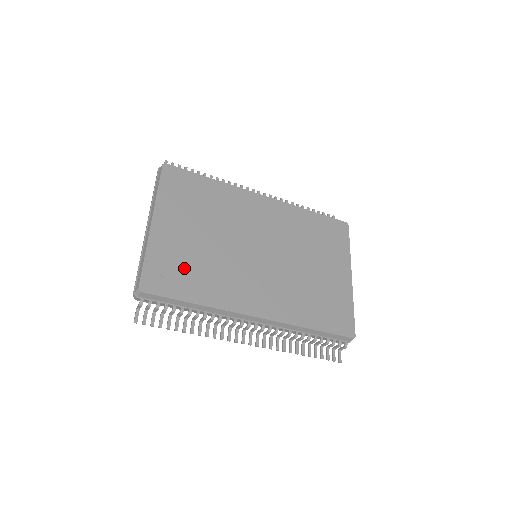
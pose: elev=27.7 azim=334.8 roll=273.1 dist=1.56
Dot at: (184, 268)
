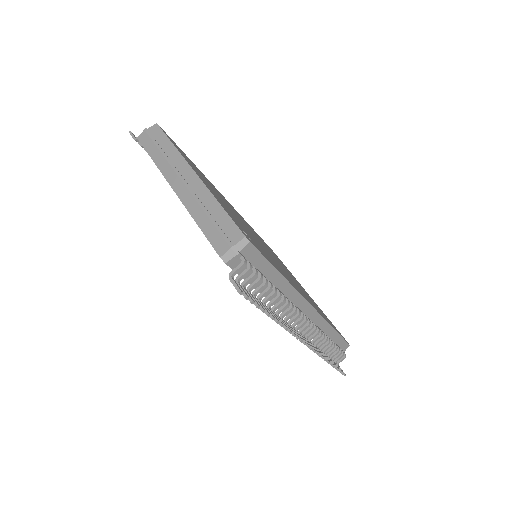
Dot at: (249, 235)
